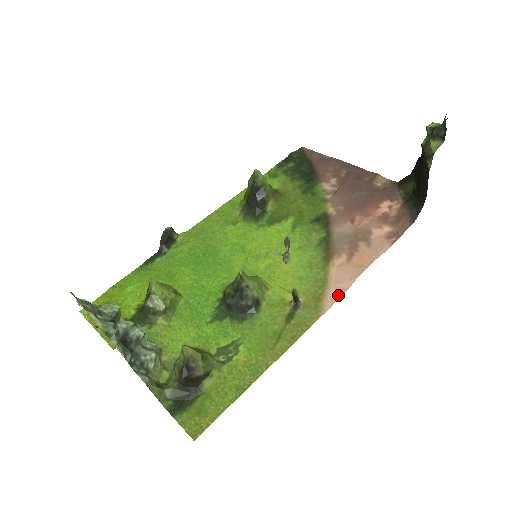
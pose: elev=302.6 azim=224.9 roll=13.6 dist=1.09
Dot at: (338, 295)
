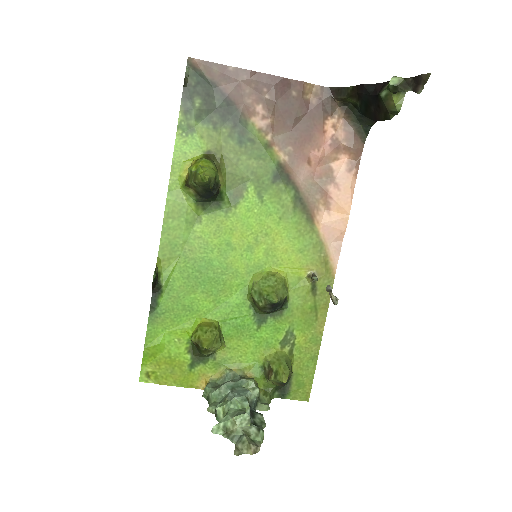
Dot at: (338, 251)
